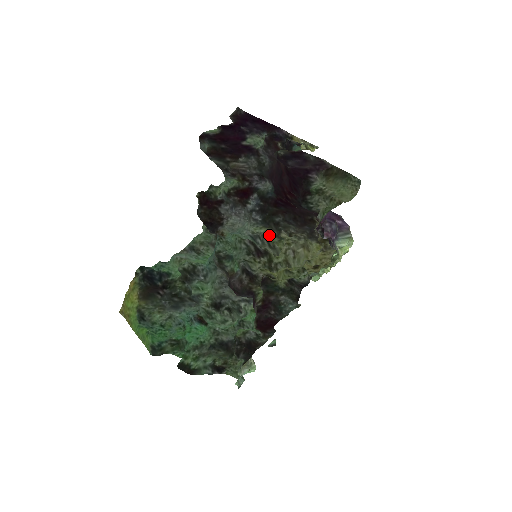
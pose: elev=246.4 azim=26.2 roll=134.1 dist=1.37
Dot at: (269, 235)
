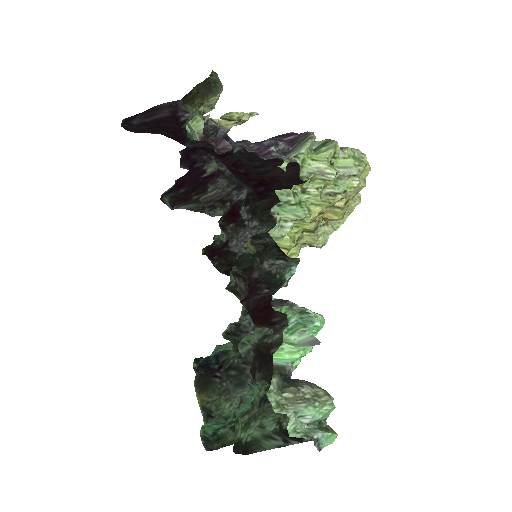
Dot at: occluded
